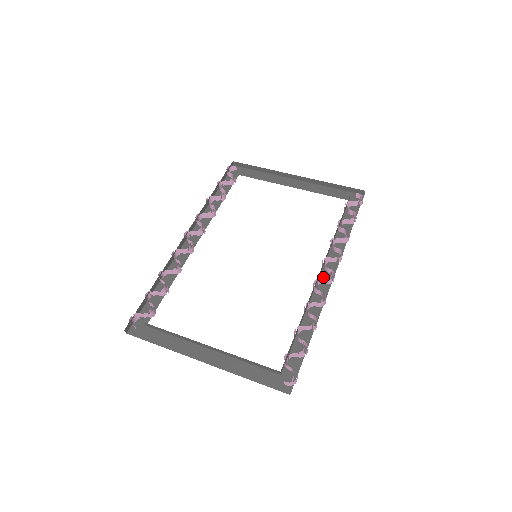
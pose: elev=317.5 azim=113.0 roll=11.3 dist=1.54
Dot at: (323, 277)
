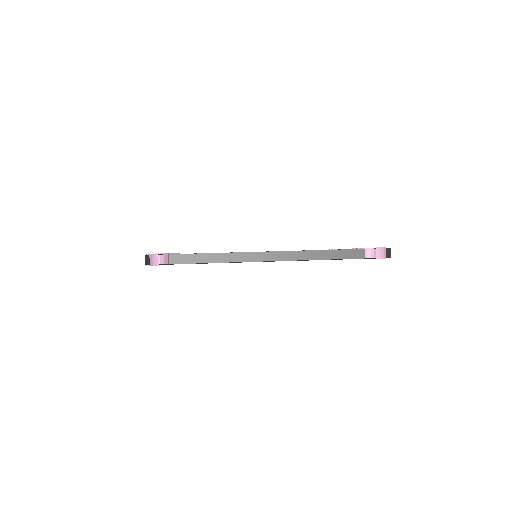
Dot at: occluded
